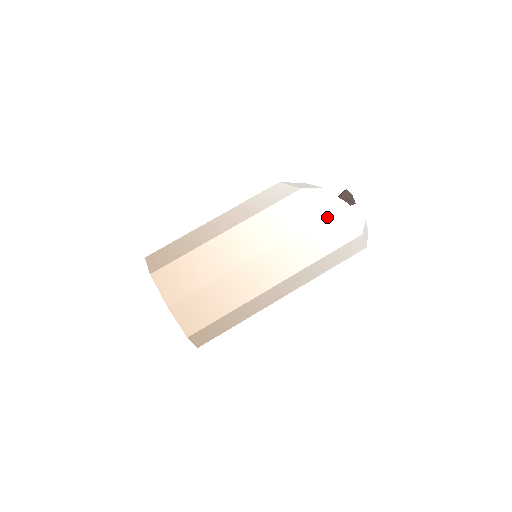
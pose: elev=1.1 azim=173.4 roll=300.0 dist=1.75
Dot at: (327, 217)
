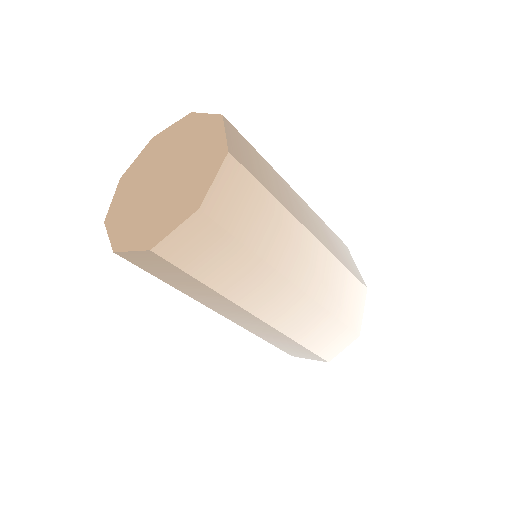
Dot at: (361, 285)
